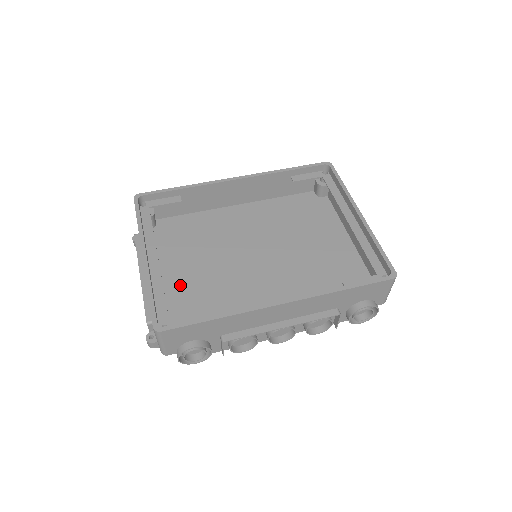
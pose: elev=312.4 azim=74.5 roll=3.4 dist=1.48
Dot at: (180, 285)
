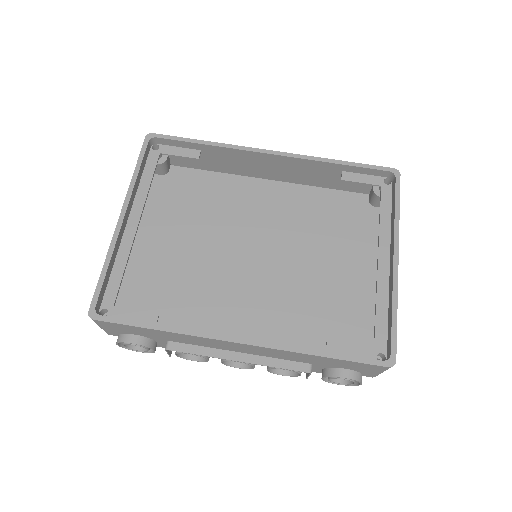
Dot at: (158, 258)
